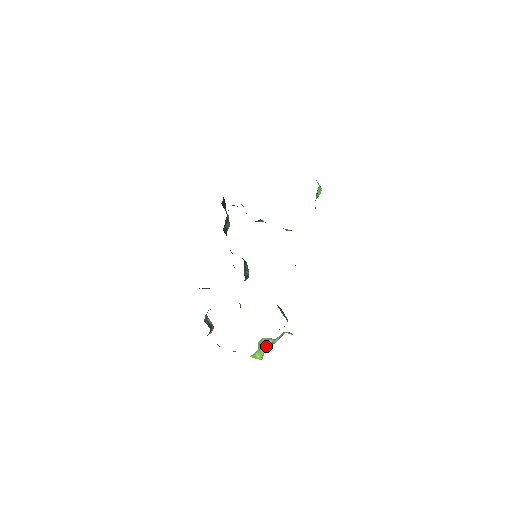
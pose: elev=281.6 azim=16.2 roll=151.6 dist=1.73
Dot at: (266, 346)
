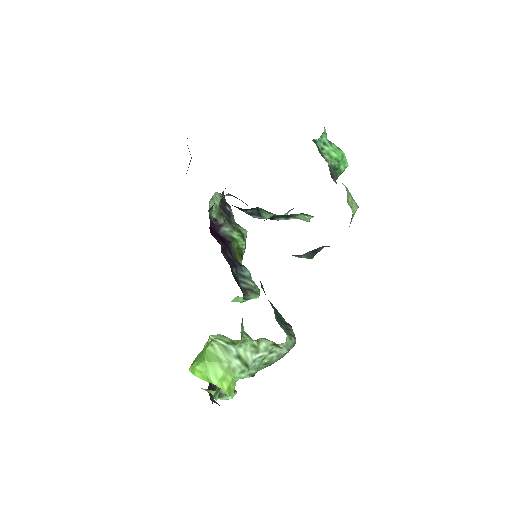
Dot at: (227, 361)
